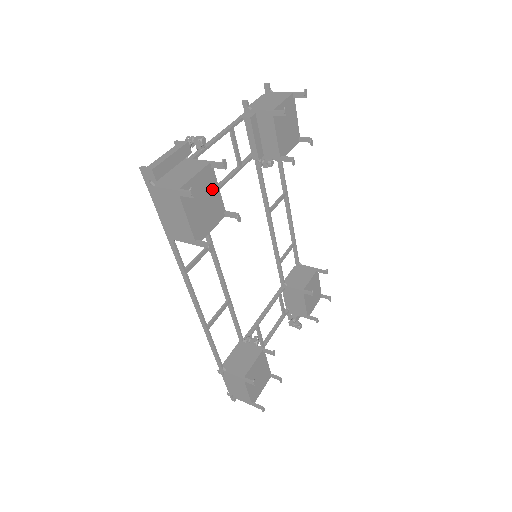
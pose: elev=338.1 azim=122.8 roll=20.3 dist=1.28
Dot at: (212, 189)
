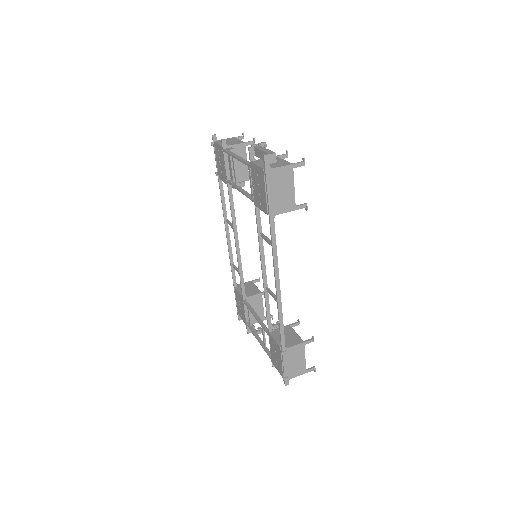
Dot at: occluded
